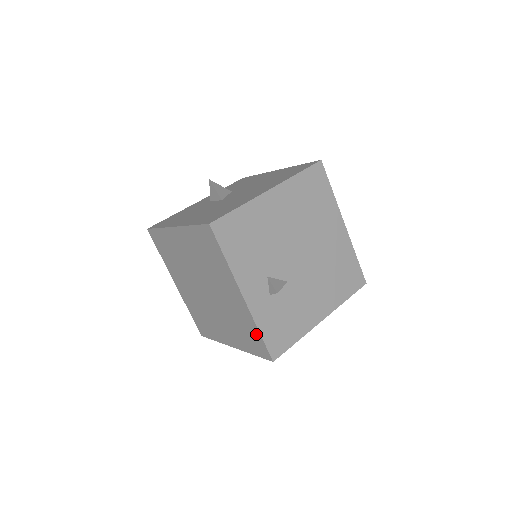
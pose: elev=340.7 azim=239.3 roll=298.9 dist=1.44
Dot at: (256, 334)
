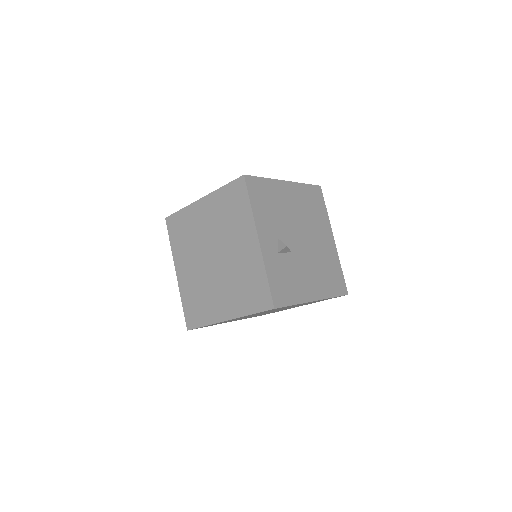
Dot at: (262, 281)
